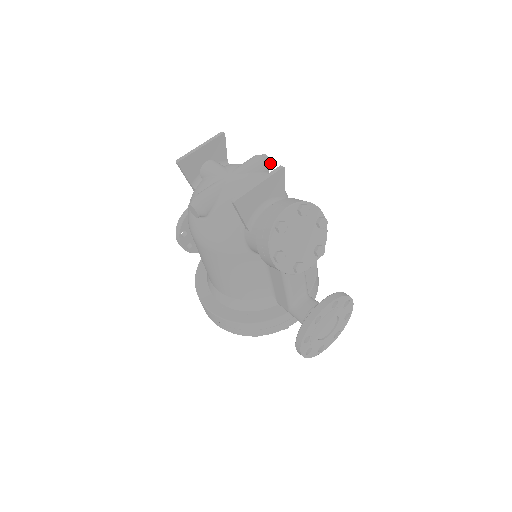
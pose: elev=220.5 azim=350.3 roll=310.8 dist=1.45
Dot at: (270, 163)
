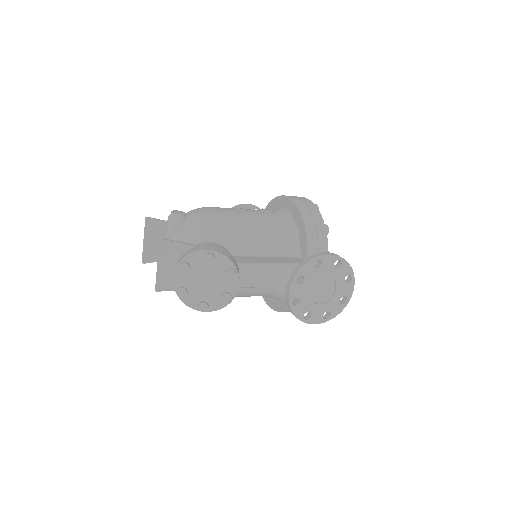
Dot at: (178, 215)
